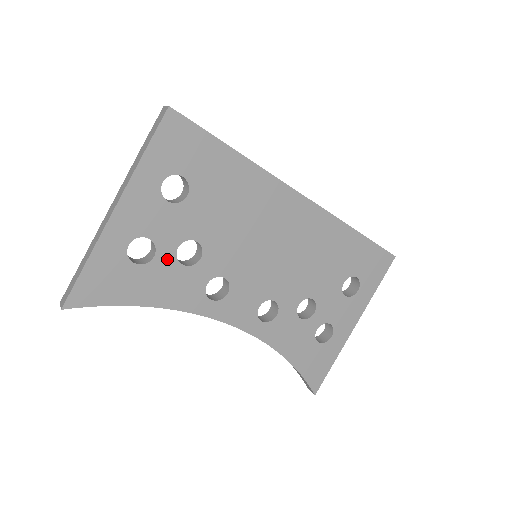
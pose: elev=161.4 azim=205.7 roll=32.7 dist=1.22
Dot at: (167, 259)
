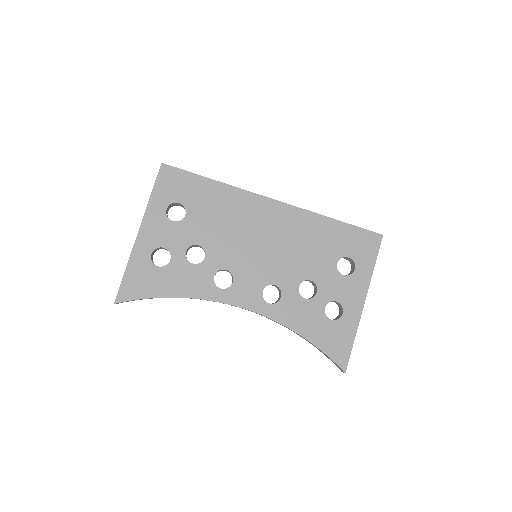
Dot at: (180, 261)
